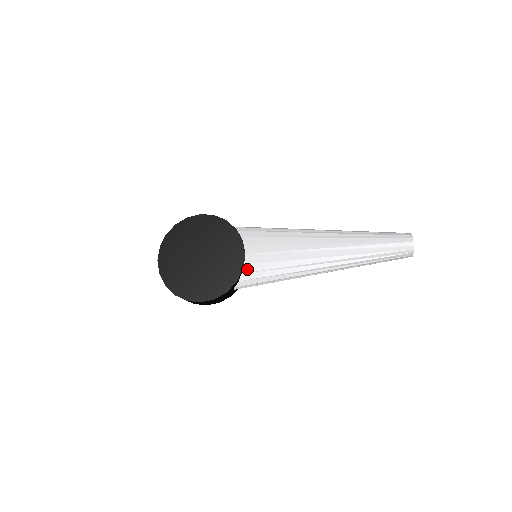
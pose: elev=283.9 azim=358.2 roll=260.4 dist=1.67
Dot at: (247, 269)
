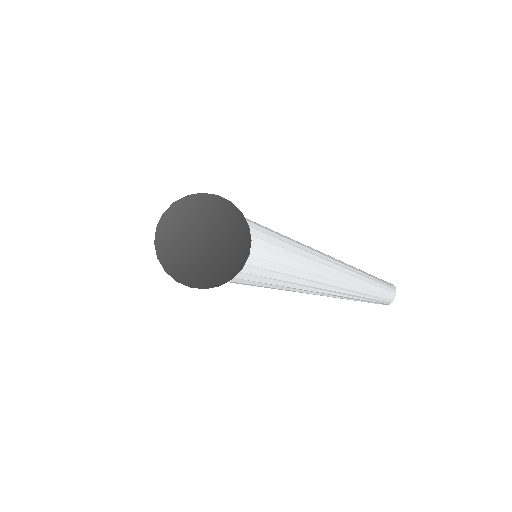
Dot at: (246, 270)
